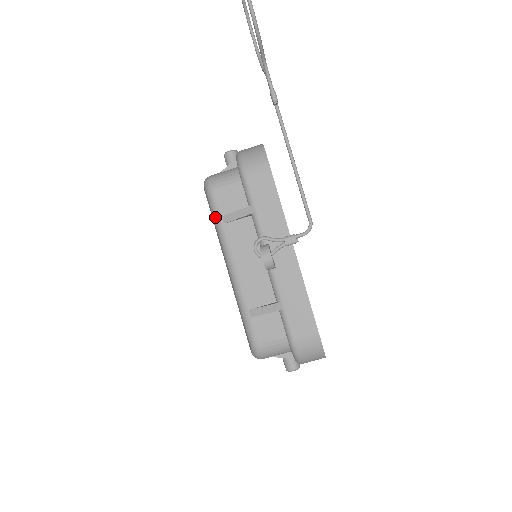
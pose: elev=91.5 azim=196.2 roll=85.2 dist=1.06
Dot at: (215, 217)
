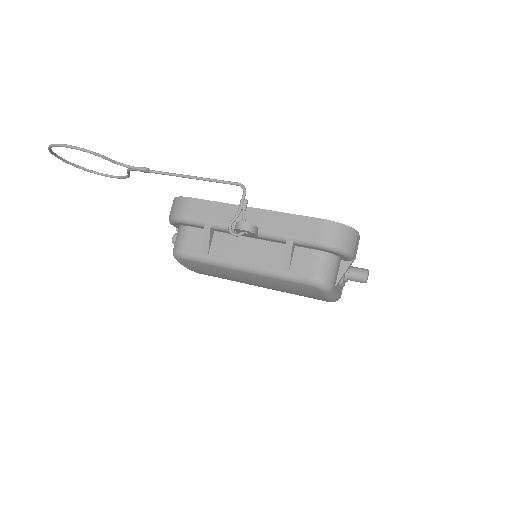
Dot at: (200, 260)
